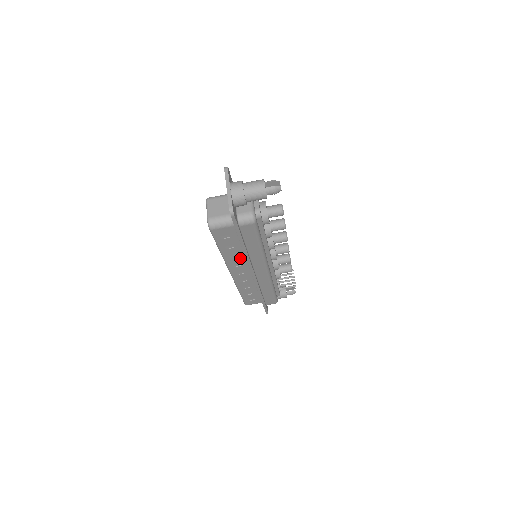
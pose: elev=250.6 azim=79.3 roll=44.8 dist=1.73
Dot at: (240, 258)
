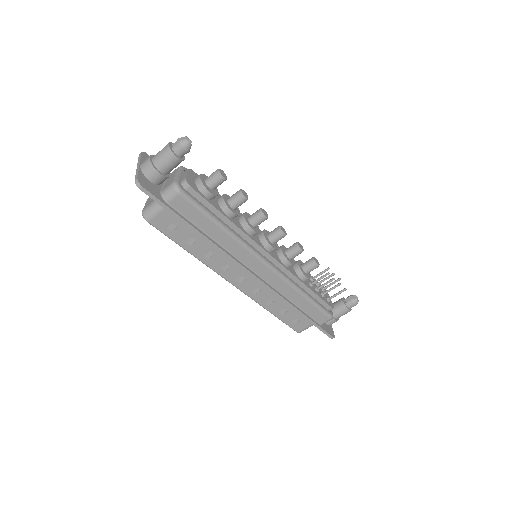
Dot at: (219, 255)
